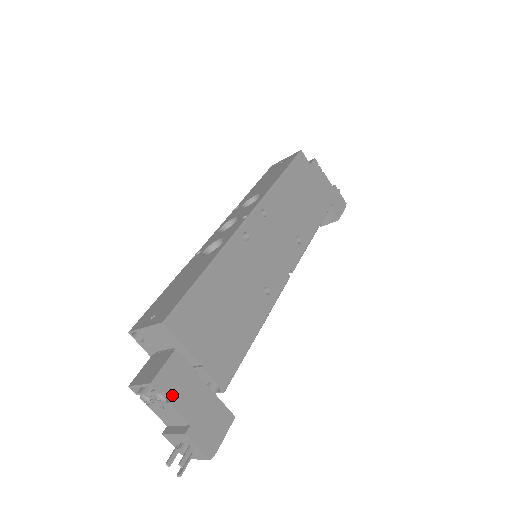
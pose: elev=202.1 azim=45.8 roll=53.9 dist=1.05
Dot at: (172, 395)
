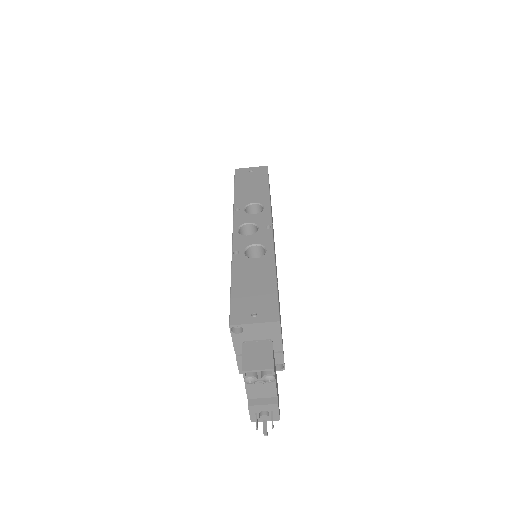
Dot at: (275, 376)
